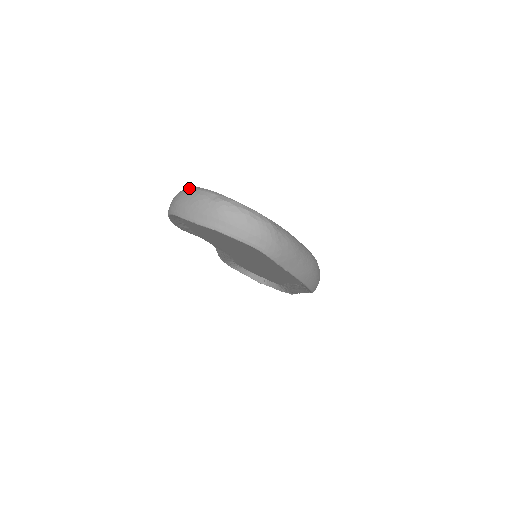
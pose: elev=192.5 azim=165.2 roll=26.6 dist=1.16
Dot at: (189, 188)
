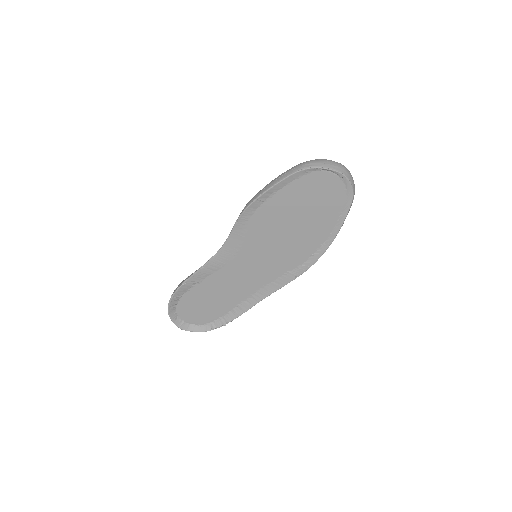
Dot at: occluded
